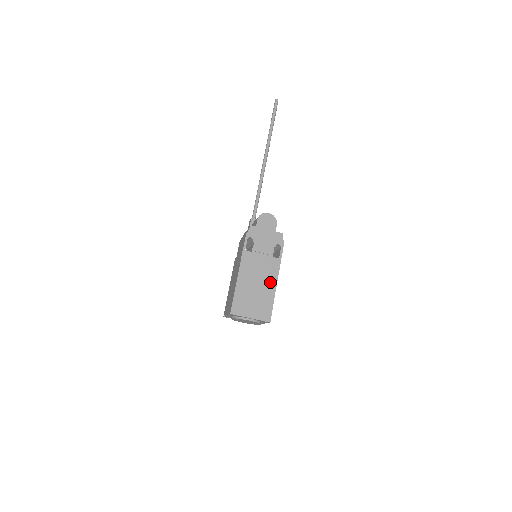
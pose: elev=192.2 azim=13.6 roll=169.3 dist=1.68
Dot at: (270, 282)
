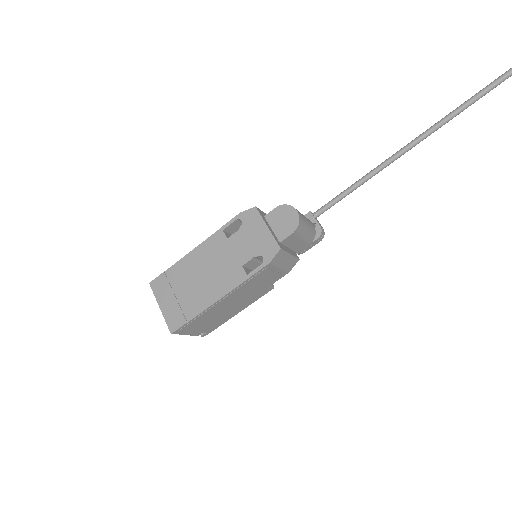
Dot at: (212, 291)
